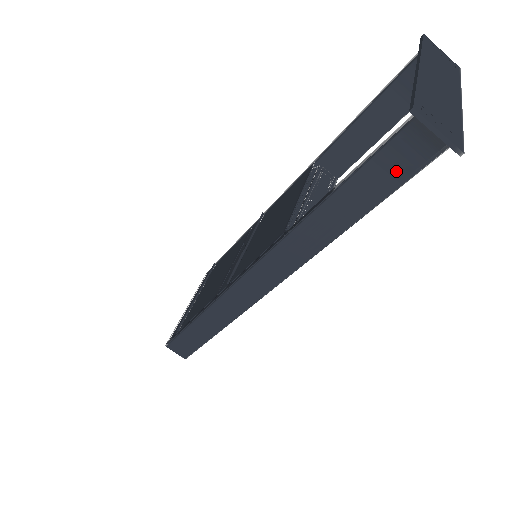
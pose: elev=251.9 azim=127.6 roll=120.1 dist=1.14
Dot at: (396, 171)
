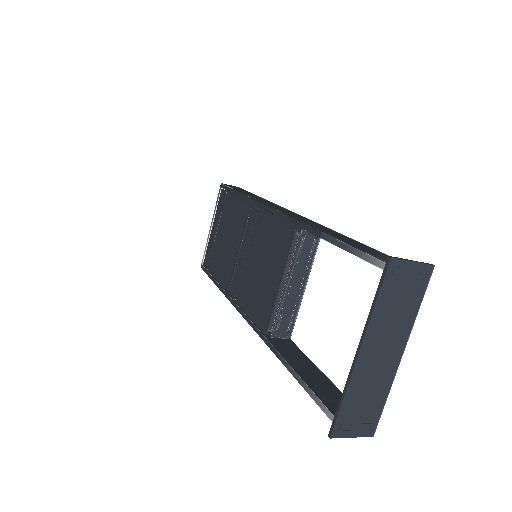
Dot at: occluded
